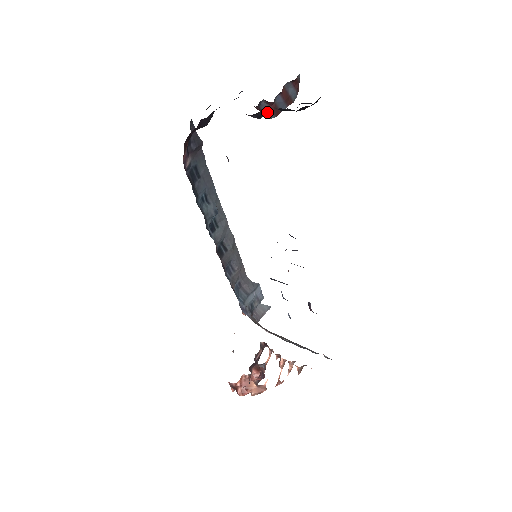
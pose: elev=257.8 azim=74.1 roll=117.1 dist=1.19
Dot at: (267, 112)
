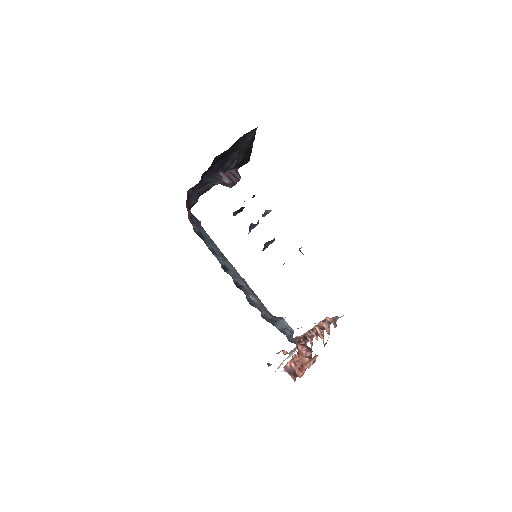
Dot at: (225, 180)
